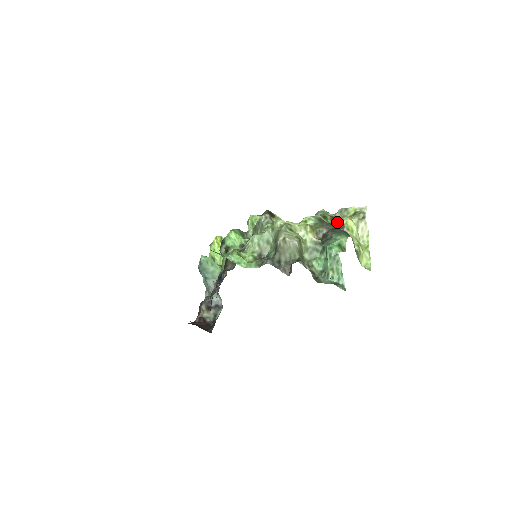
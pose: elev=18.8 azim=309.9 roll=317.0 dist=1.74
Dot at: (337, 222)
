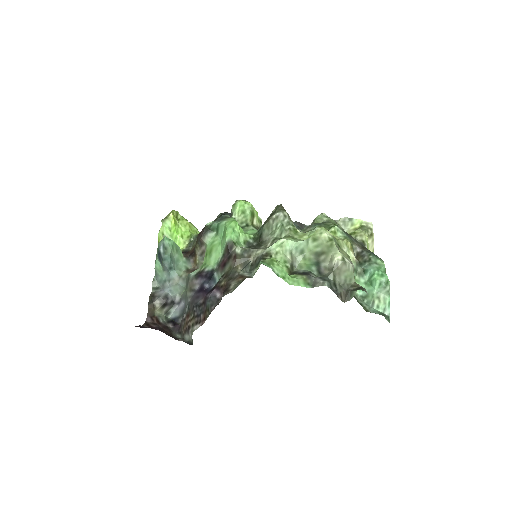
Dot at: (356, 237)
